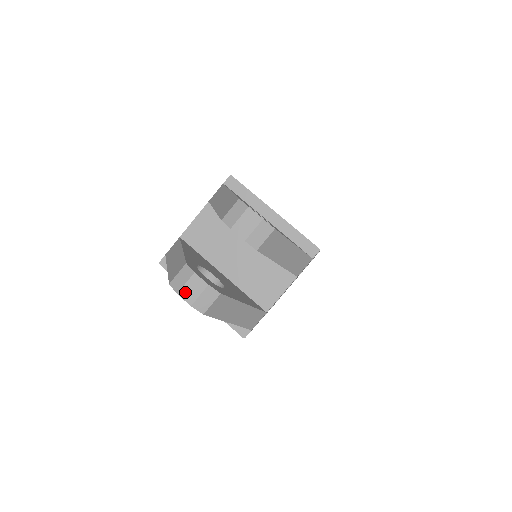
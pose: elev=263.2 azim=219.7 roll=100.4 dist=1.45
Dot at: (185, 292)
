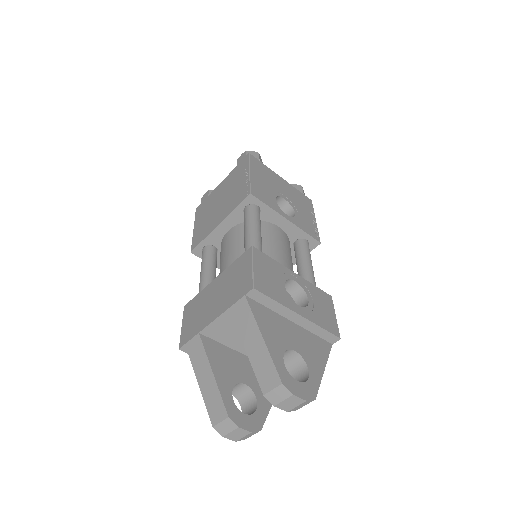
Dot at: (230, 436)
